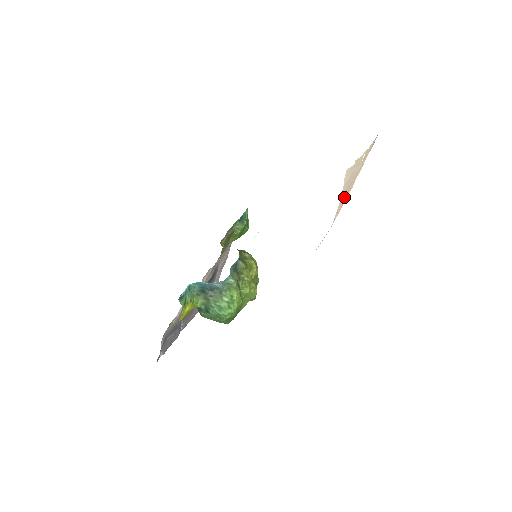
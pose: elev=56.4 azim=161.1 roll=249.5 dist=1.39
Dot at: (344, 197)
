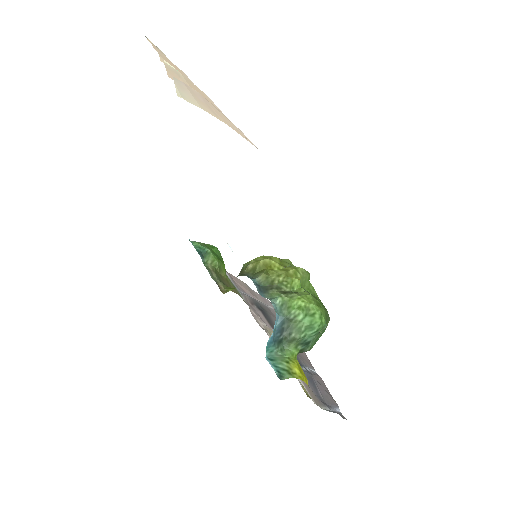
Dot at: (219, 114)
